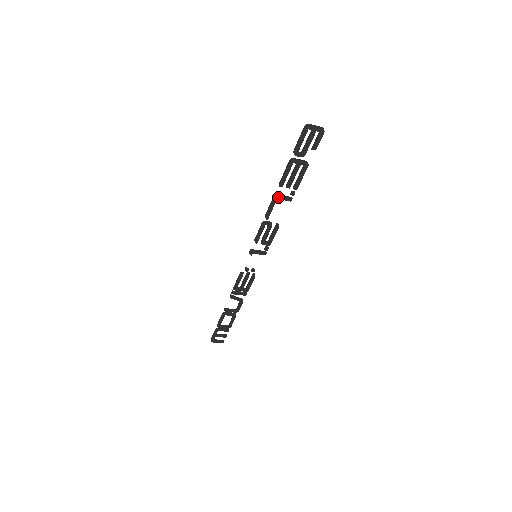
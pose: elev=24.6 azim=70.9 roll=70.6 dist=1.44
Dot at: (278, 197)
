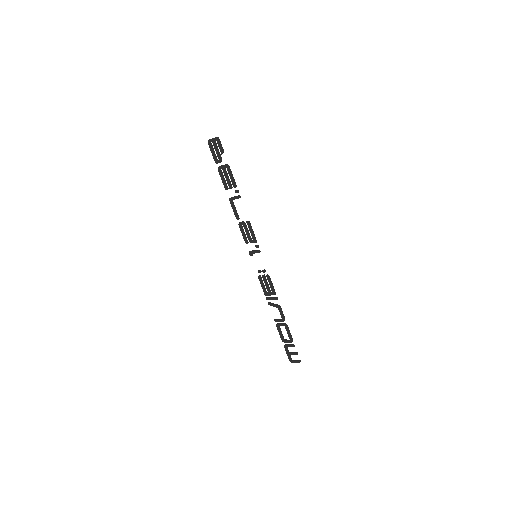
Dot at: (231, 199)
